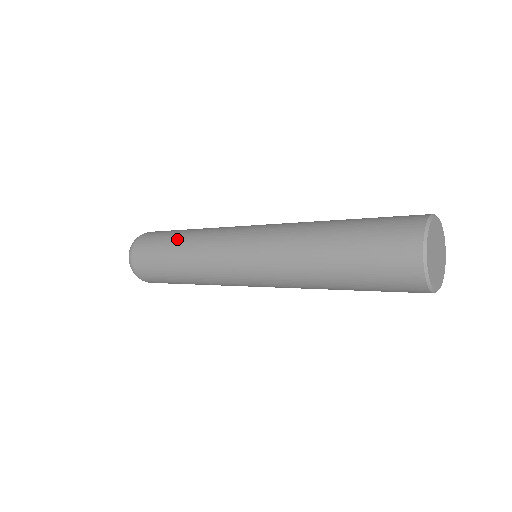
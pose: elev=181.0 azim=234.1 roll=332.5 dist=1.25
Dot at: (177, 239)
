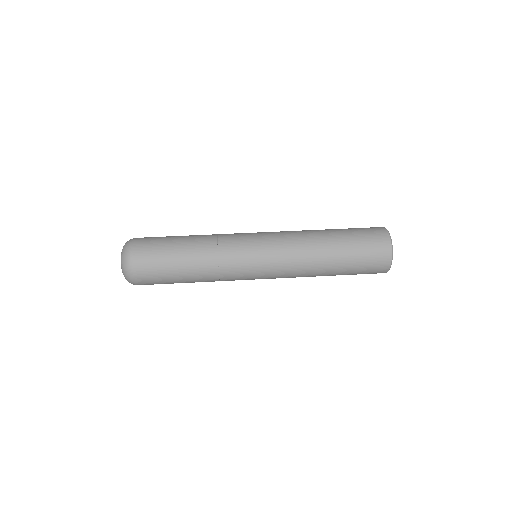
Dot at: (188, 269)
